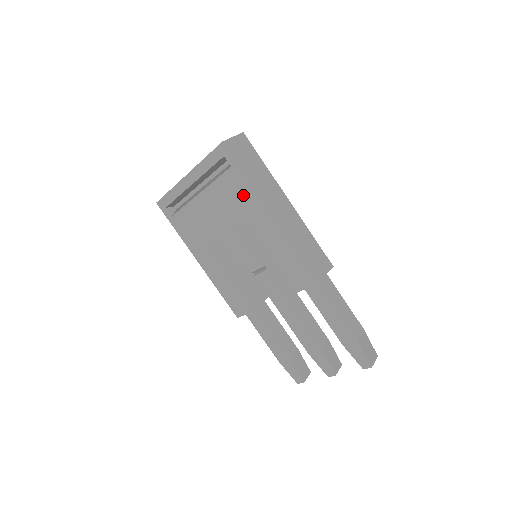
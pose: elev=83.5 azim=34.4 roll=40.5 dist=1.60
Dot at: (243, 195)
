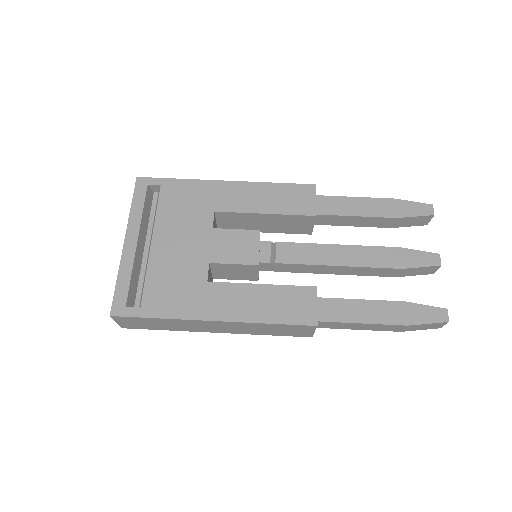
Dot at: (191, 194)
